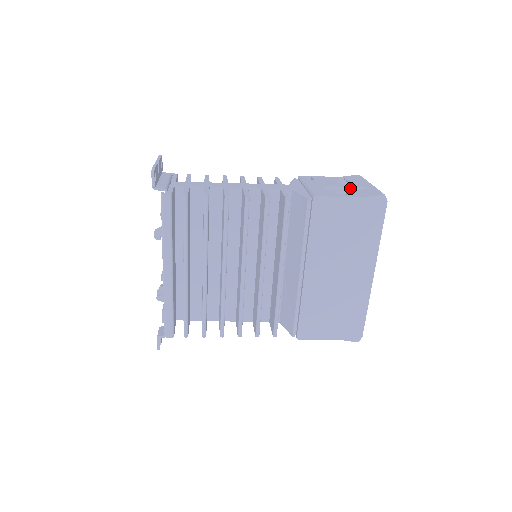
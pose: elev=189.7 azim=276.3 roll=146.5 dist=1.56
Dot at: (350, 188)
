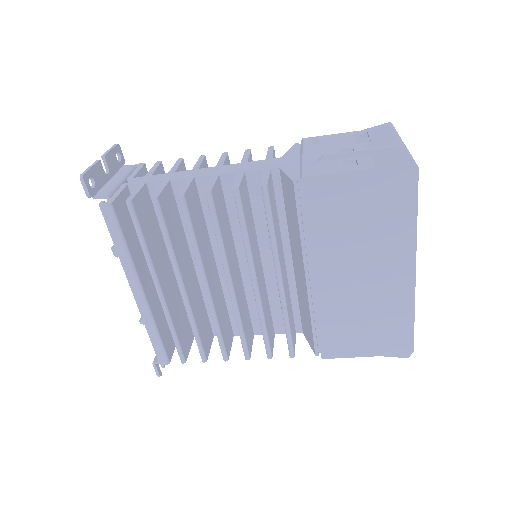
Dot at: (363, 152)
